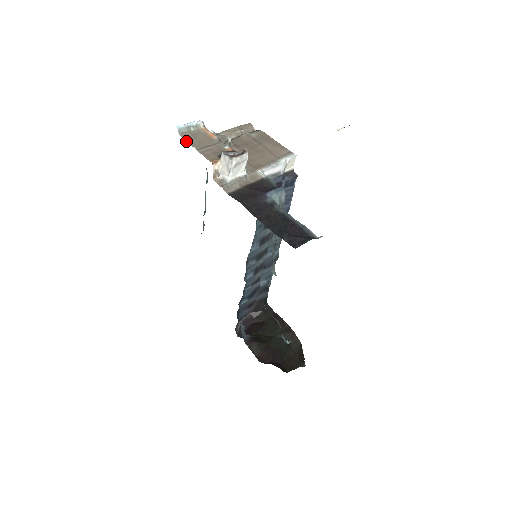
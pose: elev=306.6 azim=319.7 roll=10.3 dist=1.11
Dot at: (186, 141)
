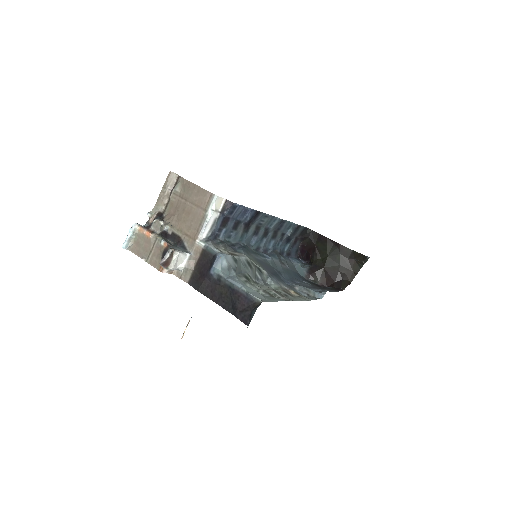
Dot at: occluded
